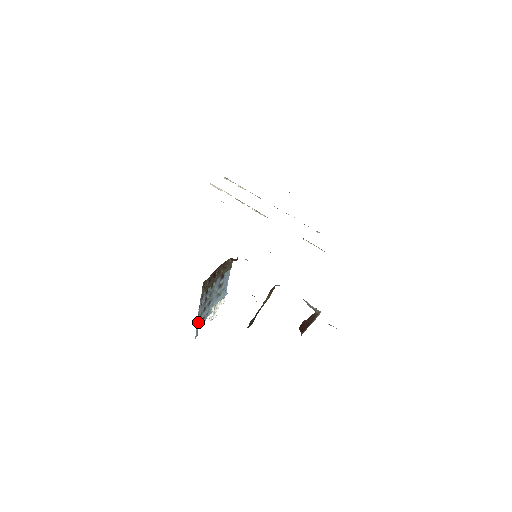
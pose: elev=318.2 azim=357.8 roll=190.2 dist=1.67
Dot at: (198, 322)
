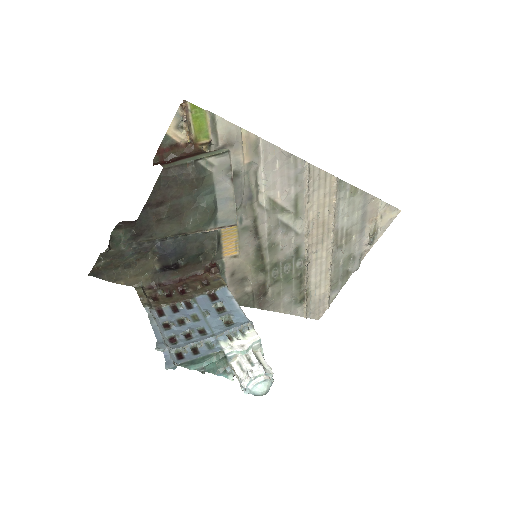
Dot at: (161, 342)
